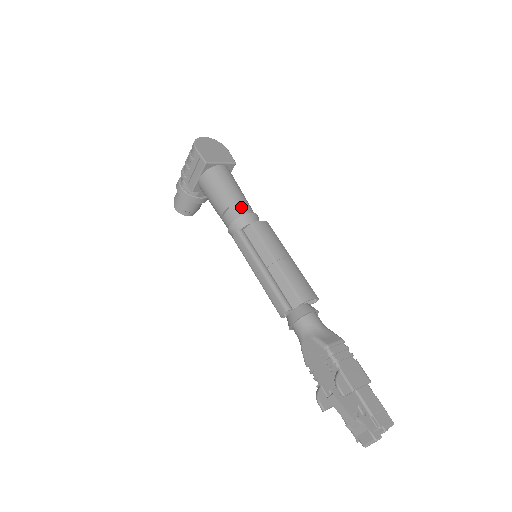
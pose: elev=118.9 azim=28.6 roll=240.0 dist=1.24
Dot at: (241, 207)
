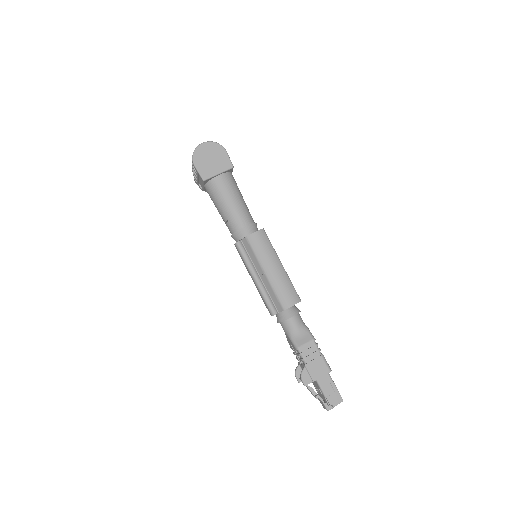
Dot at: (237, 221)
